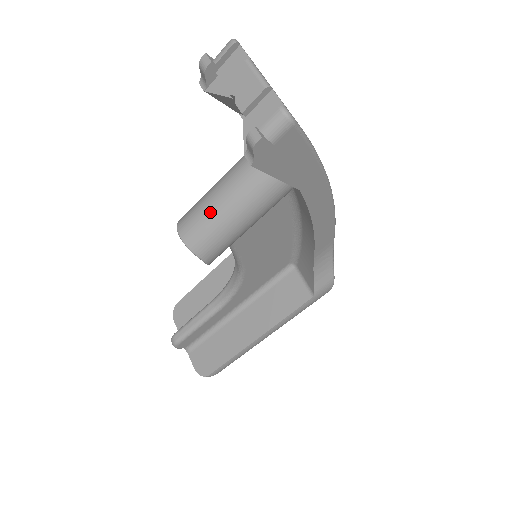
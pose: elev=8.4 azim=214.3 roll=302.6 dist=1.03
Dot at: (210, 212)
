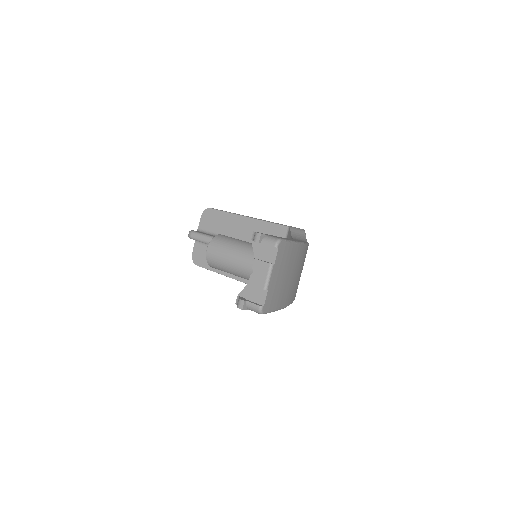
Dot at: (227, 260)
